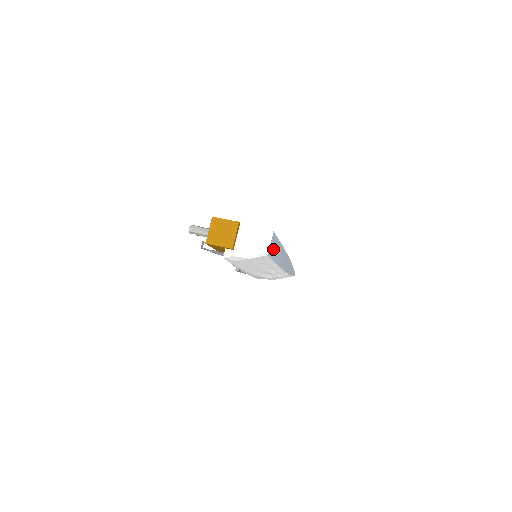
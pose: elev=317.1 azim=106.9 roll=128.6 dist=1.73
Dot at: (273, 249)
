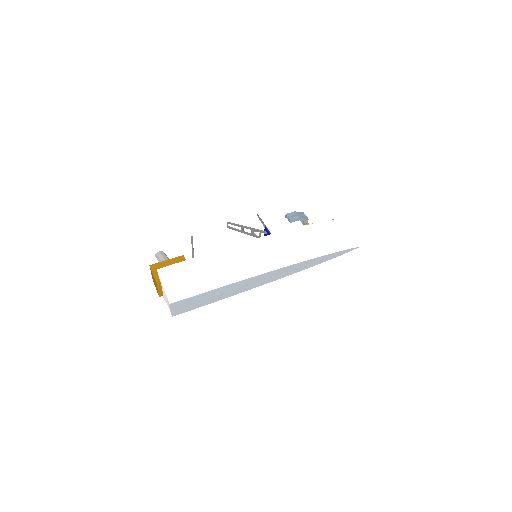
Dot at: (190, 305)
